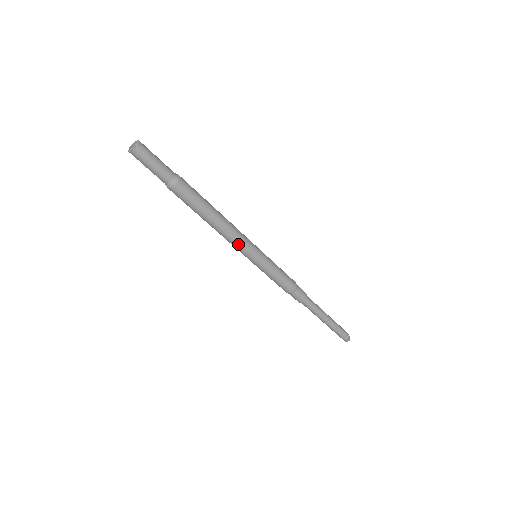
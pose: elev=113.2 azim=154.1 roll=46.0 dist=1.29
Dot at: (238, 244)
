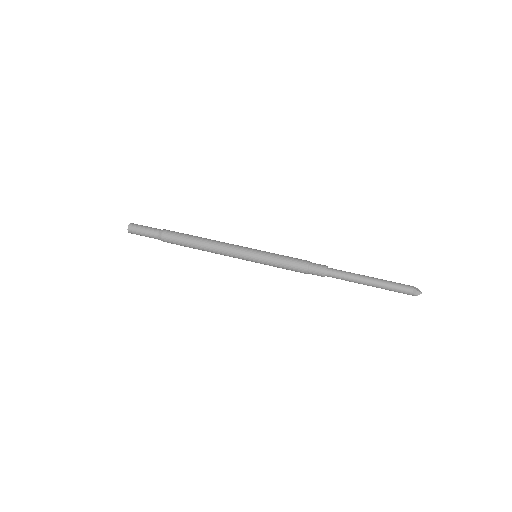
Dot at: (231, 252)
